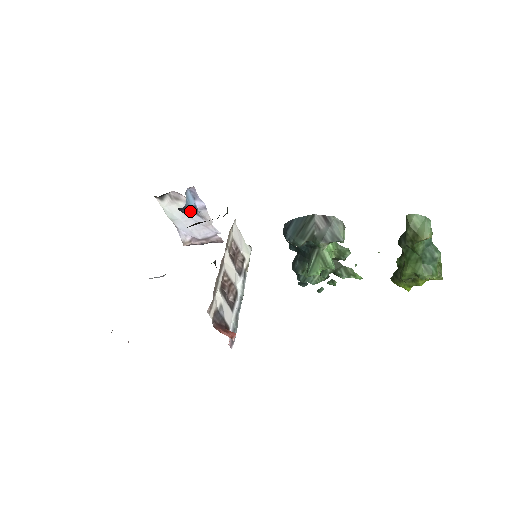
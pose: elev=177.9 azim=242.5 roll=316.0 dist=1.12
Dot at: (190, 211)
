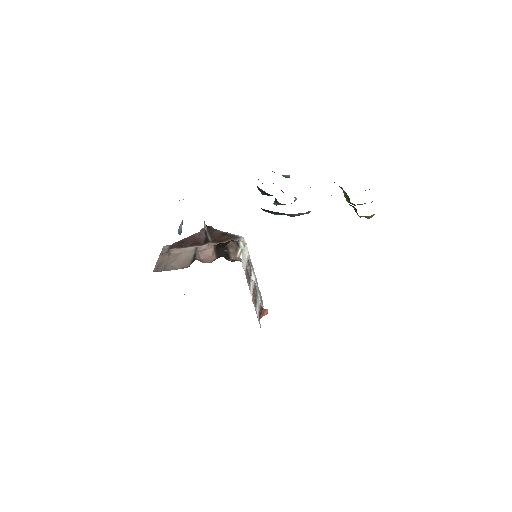
Dot at: (181, 229)
